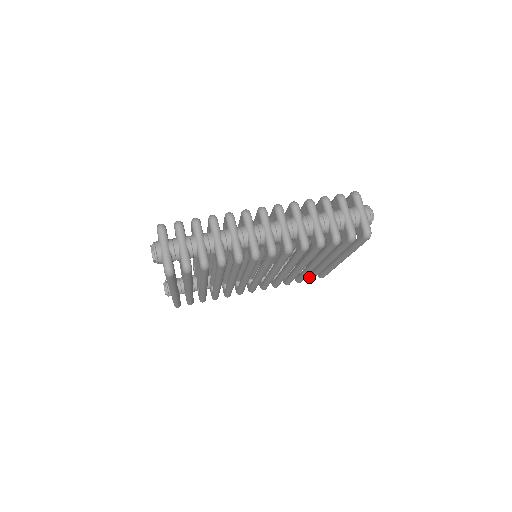
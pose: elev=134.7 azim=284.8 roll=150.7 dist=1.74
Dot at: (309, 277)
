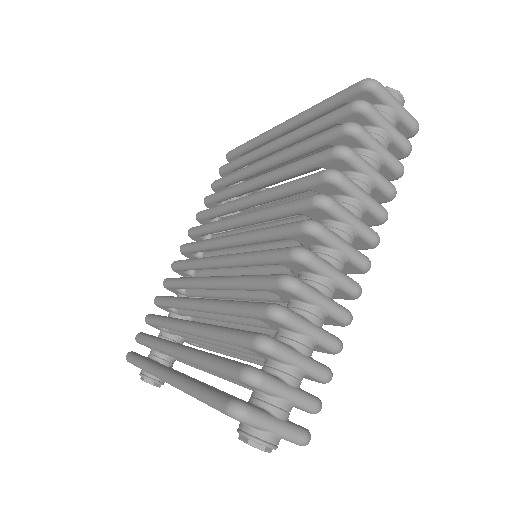
Dot at: occluded
